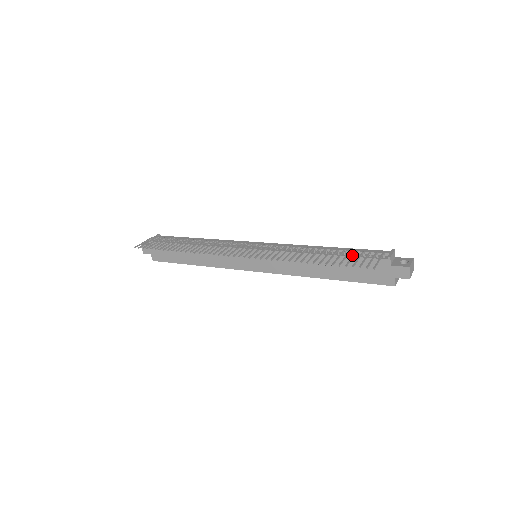
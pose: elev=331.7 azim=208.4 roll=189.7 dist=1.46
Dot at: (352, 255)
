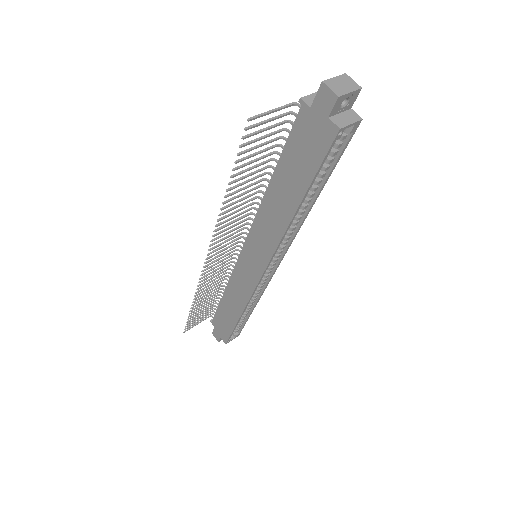
Dot at: (286, 149)
